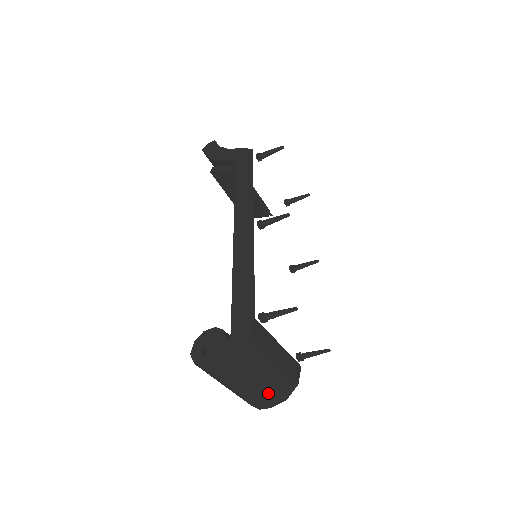
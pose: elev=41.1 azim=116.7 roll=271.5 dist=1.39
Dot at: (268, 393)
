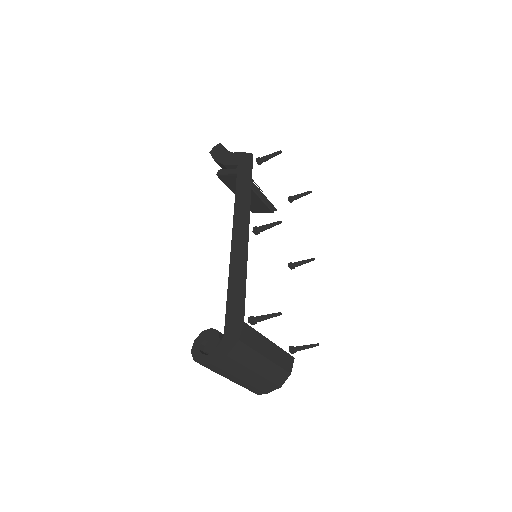
Dot at: (262, 382)
